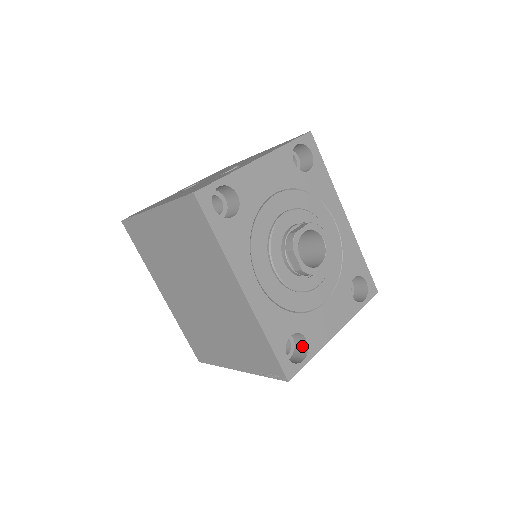
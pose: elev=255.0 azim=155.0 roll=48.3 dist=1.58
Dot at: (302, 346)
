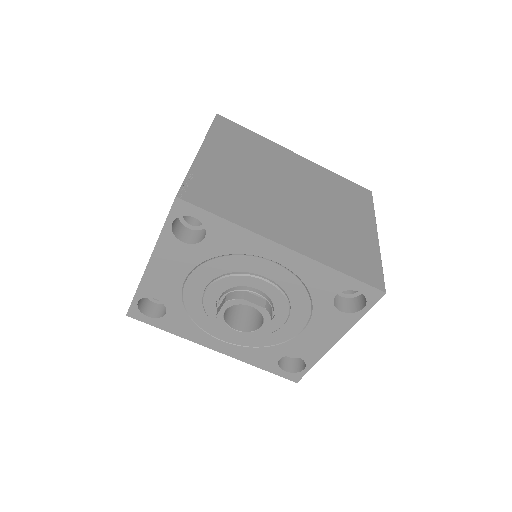
Dot at: occluded
